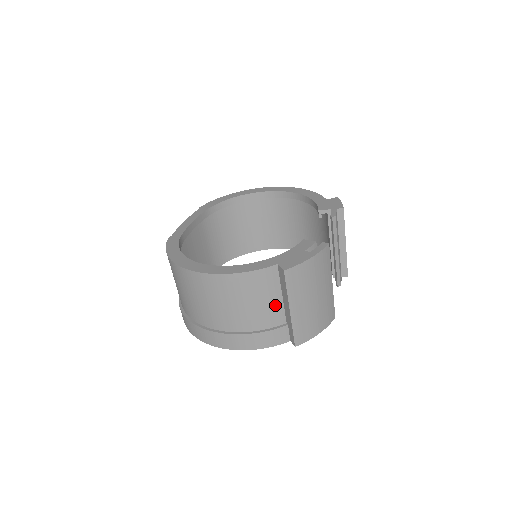
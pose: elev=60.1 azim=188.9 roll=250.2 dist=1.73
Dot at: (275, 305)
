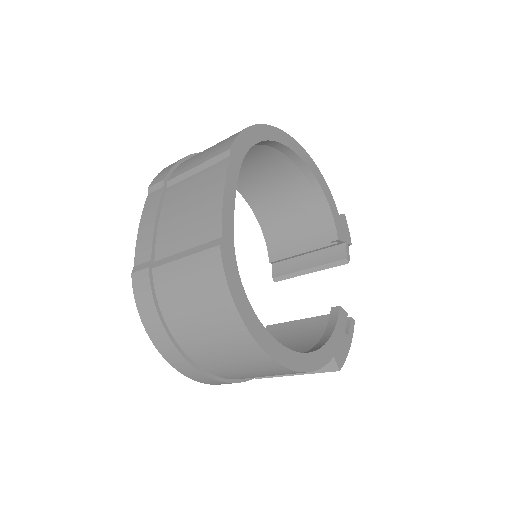
Dot at: occluded
